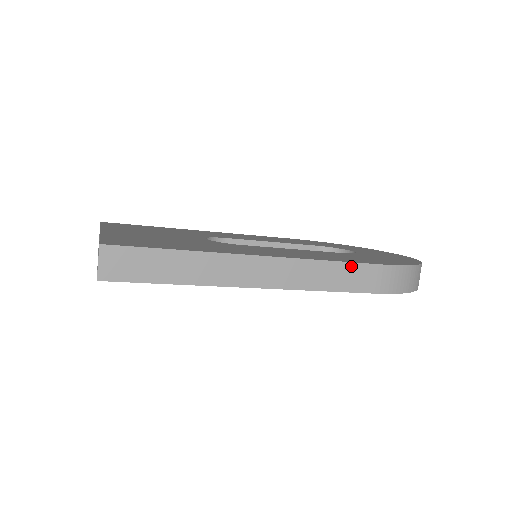
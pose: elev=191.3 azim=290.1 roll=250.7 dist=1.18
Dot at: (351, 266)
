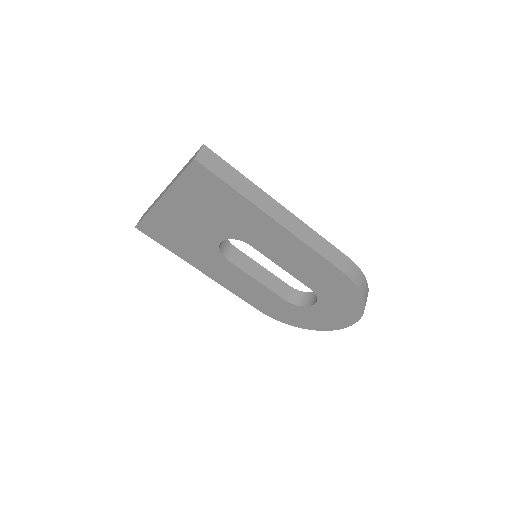
Dot at: (332, 246)
